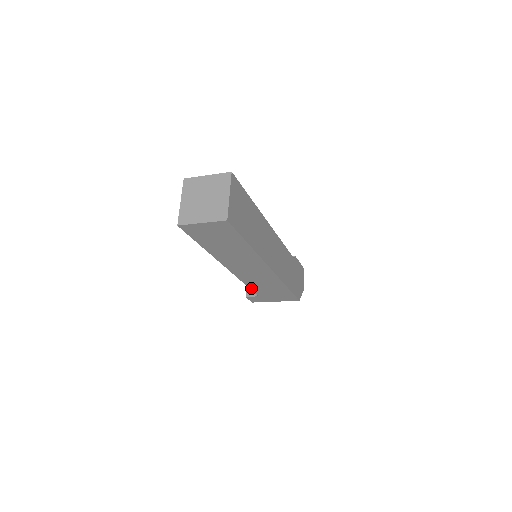
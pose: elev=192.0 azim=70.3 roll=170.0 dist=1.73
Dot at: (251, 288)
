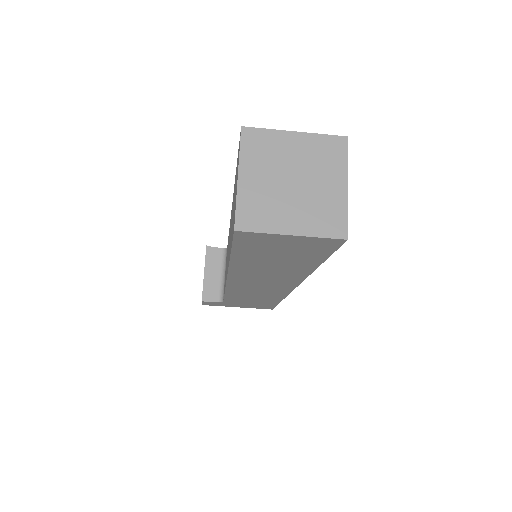
Dot at: (226, 296)
